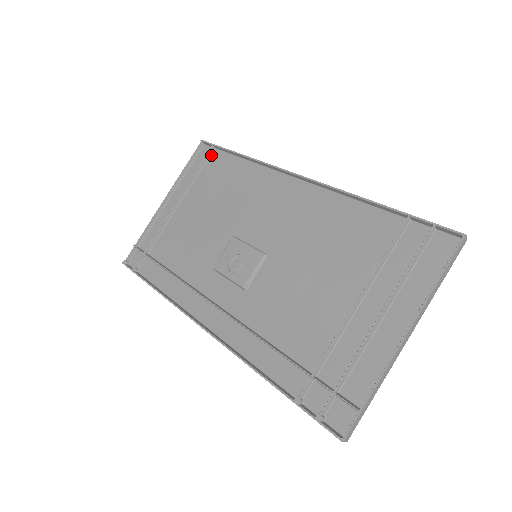
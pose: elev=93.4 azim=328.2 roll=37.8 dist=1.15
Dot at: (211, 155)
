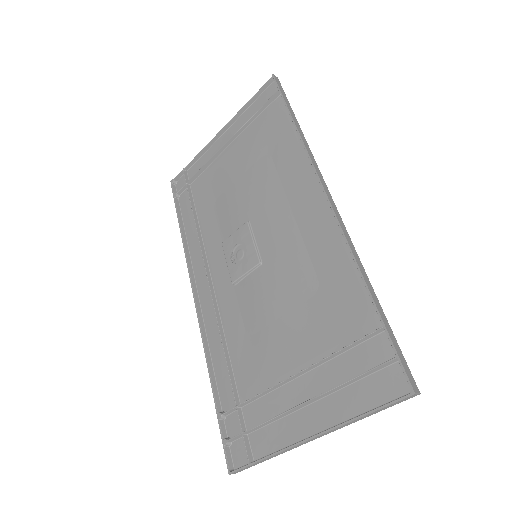
Dot at: (274, 101)
